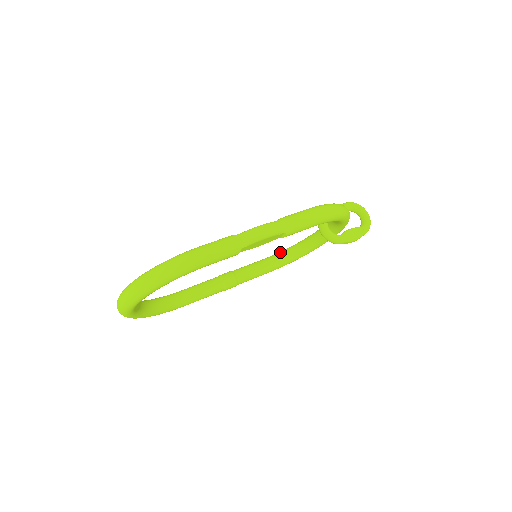
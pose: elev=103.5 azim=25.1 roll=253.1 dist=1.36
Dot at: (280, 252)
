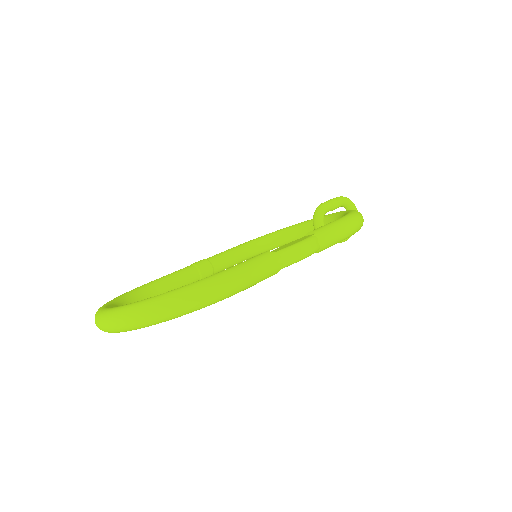
Dot at: (258, 239)
